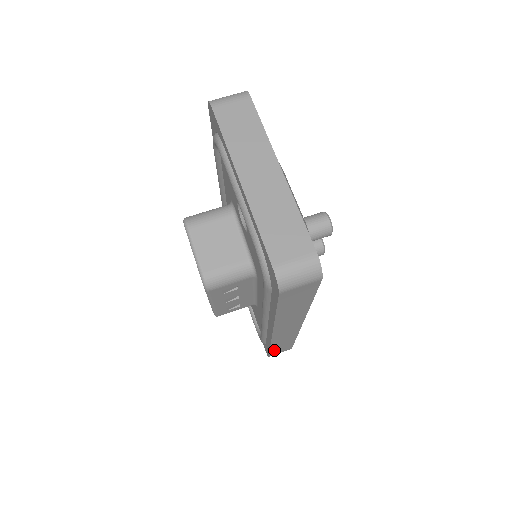
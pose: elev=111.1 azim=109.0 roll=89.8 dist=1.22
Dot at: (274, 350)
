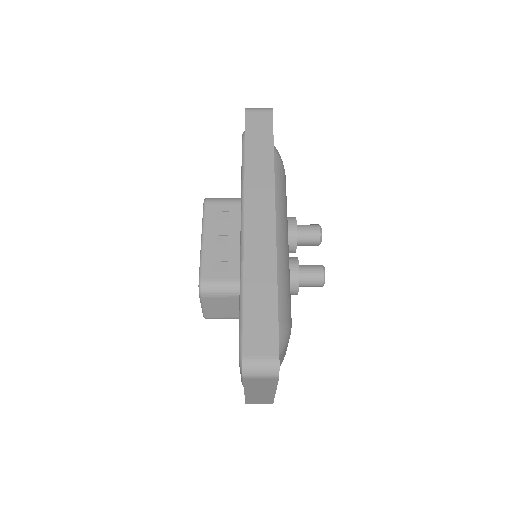
Dot at: (250, 317)
